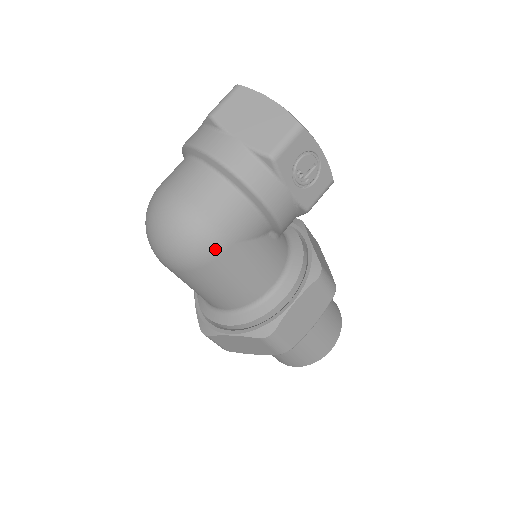
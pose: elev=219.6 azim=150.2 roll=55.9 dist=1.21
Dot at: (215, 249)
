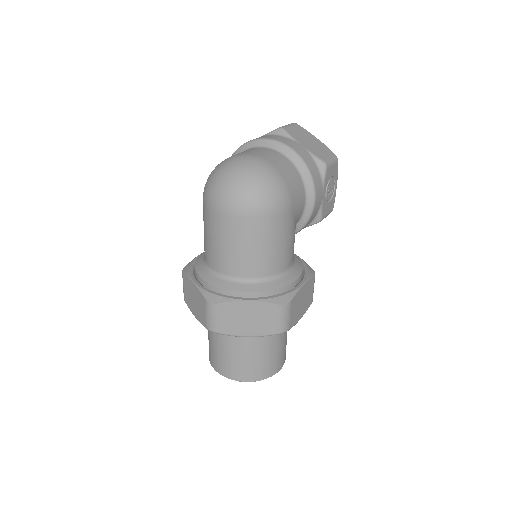
Dot at: (284, 205)
